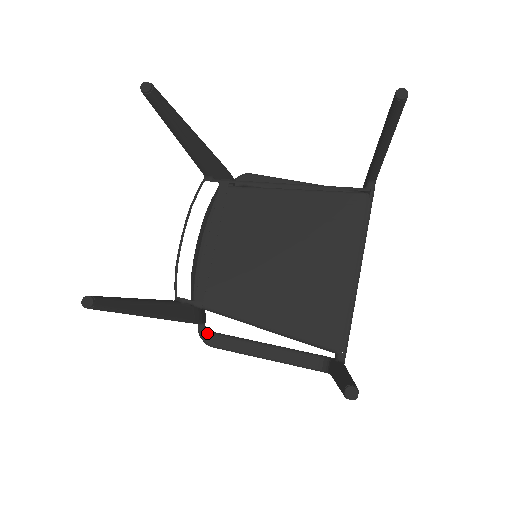
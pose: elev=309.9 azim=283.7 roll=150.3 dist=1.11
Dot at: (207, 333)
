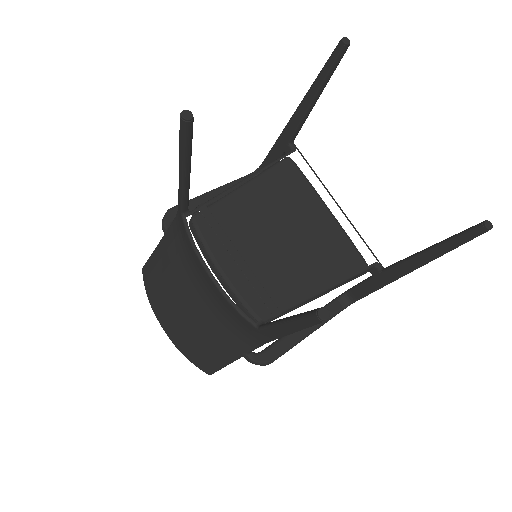
Dot at: (260, 355)
